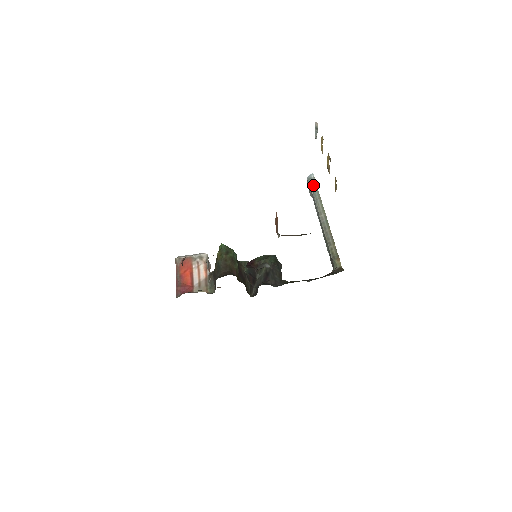
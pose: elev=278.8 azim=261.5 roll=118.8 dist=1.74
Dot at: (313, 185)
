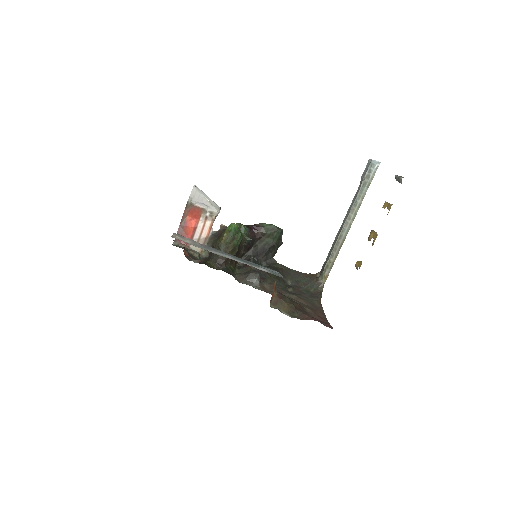
Dot at: (368, 178)
